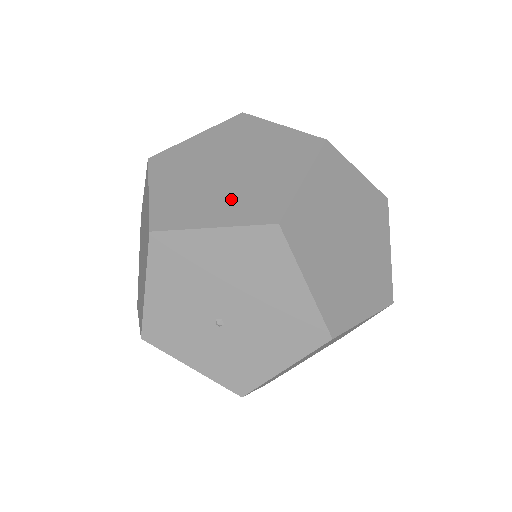
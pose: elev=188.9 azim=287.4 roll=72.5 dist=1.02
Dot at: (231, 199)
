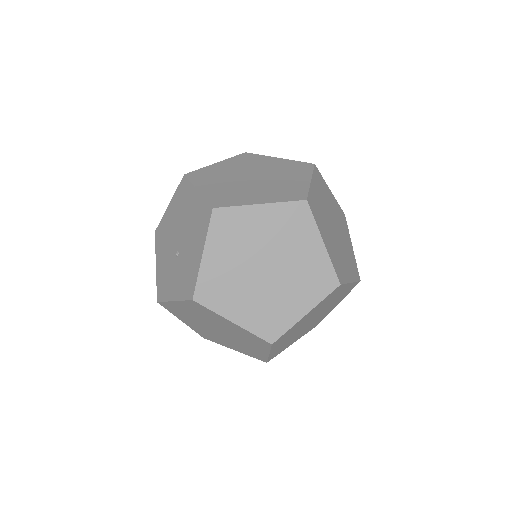
Dot at: occluded
